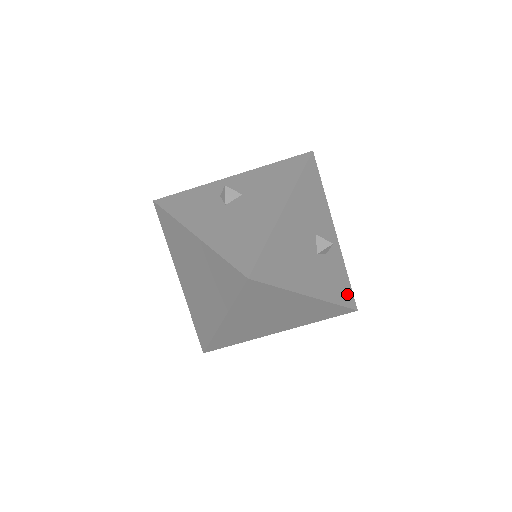
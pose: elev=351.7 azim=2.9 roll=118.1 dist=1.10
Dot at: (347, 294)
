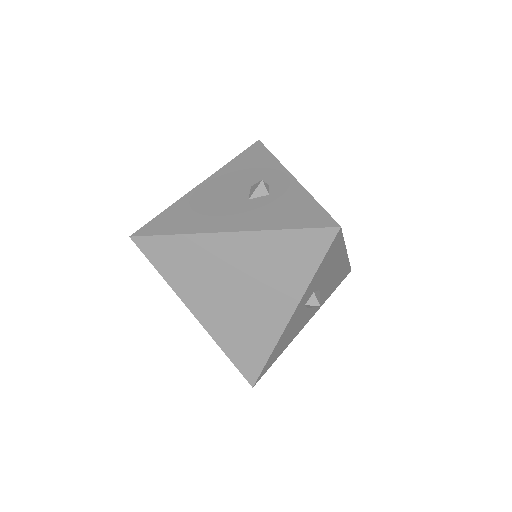
Dot at: (313, 217)
